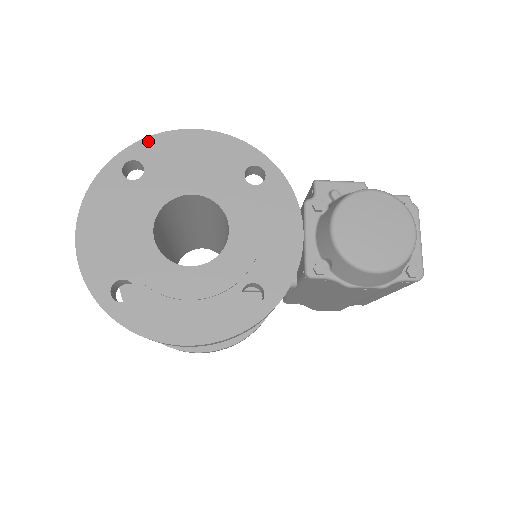
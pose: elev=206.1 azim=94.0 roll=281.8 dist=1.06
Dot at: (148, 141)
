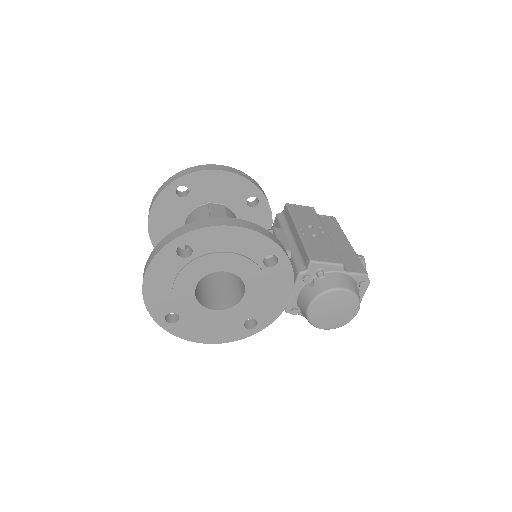
Dot at: (198, 232)
